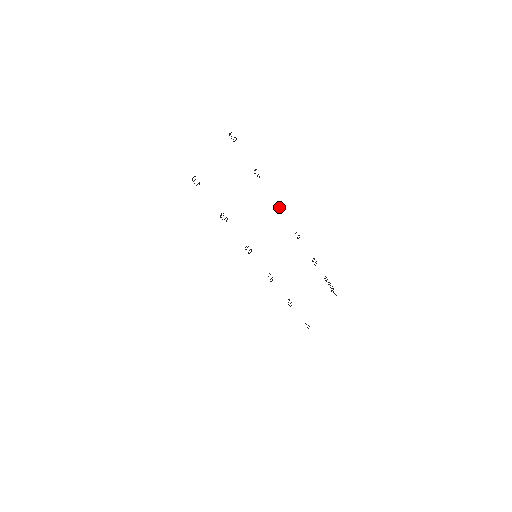
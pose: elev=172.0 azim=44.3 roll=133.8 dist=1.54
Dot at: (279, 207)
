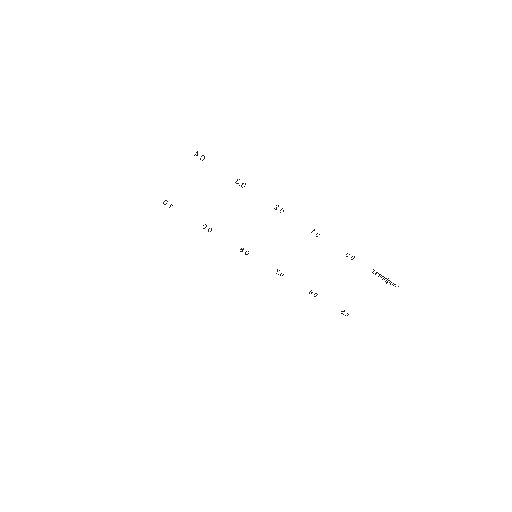
Dot at: (281, 209)
